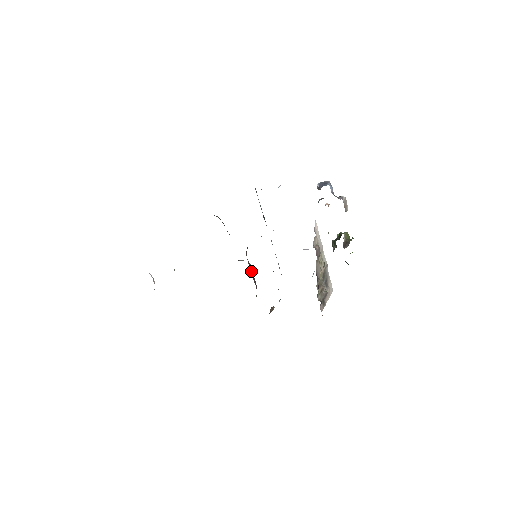
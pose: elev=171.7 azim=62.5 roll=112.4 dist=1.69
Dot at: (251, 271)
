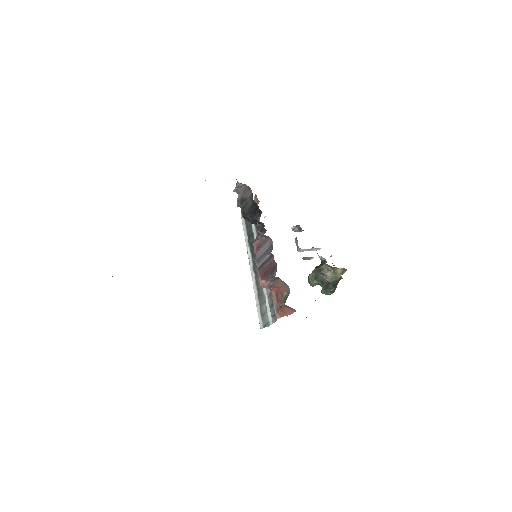
Dot at: (259, 260)
